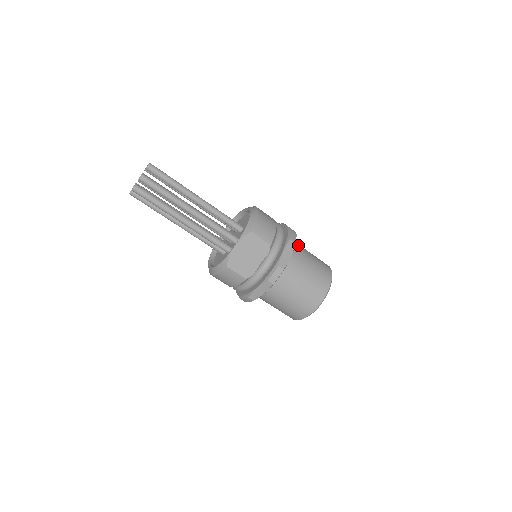
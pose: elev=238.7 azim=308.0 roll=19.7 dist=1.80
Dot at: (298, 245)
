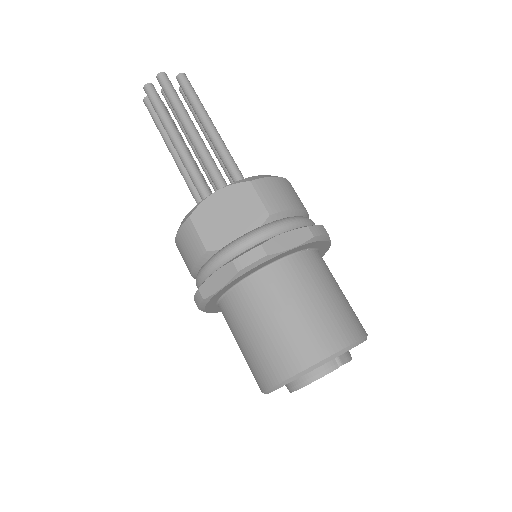
Dot at: (326, 265)
